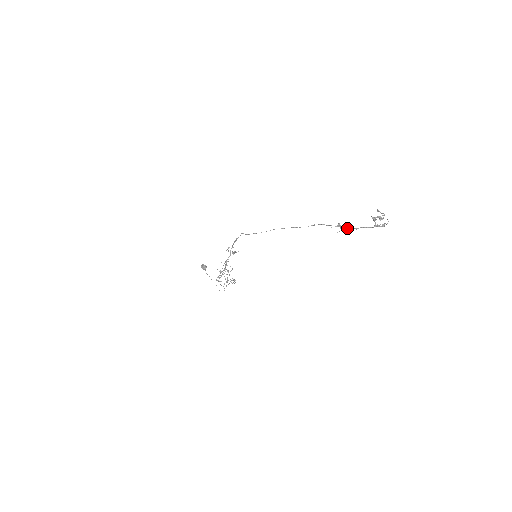
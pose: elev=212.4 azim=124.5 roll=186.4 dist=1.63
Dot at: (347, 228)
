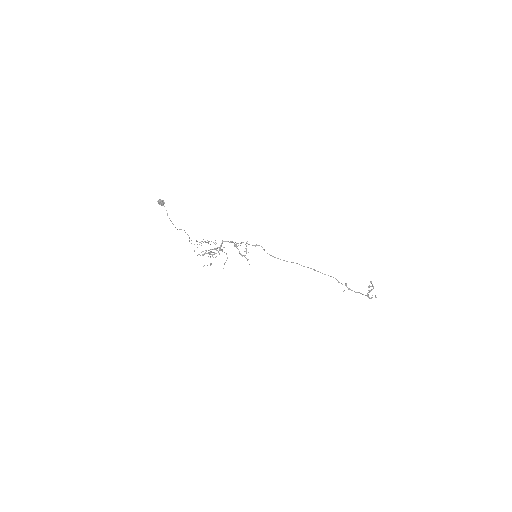
Dot at: occluded
